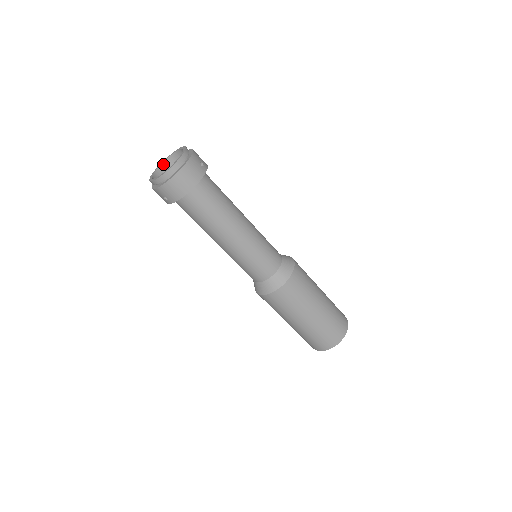
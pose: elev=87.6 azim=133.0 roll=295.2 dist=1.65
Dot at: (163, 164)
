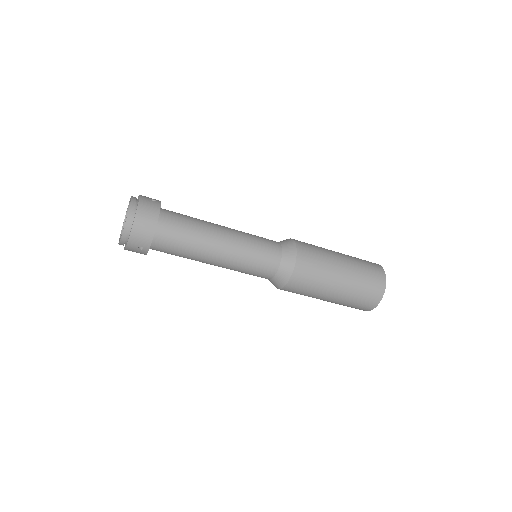
Dot at: occluded
